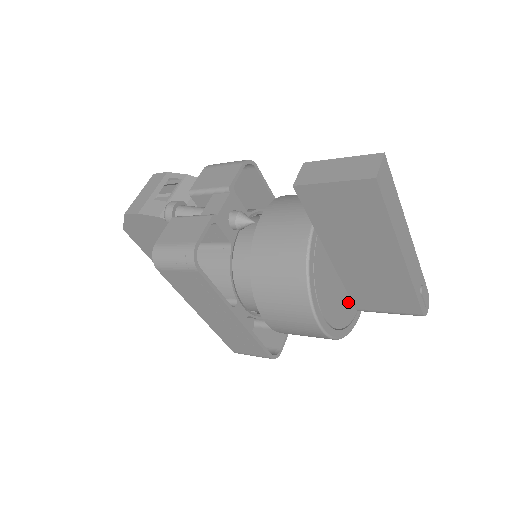
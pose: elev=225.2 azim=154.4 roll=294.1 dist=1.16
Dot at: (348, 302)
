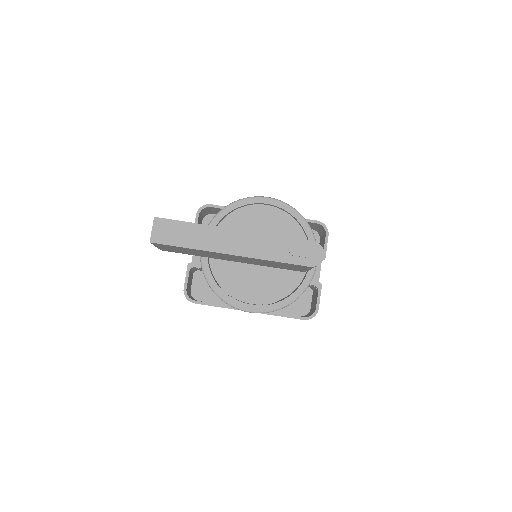
Dot at: (285, 274)
